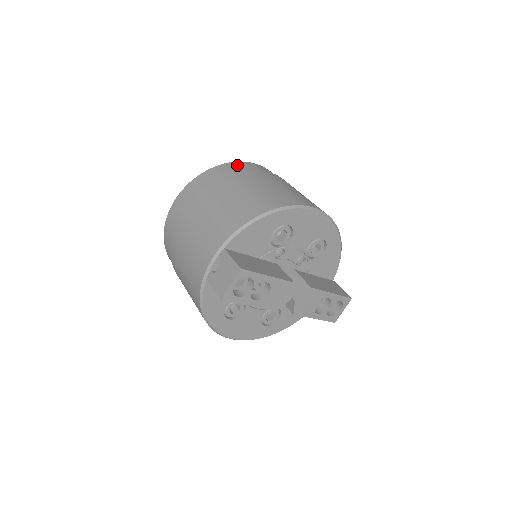
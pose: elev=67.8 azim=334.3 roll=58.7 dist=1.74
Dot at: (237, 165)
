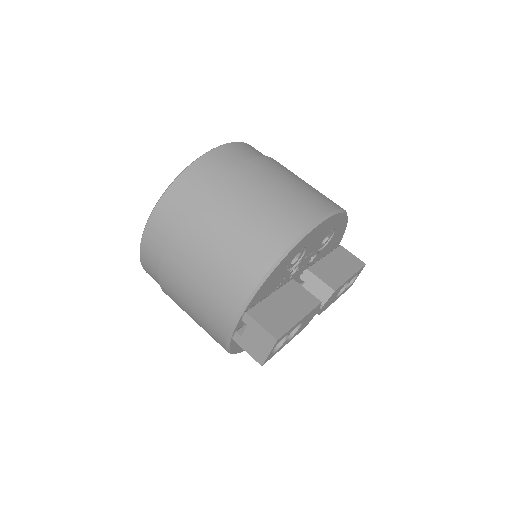
Dot at: (204, 166)
